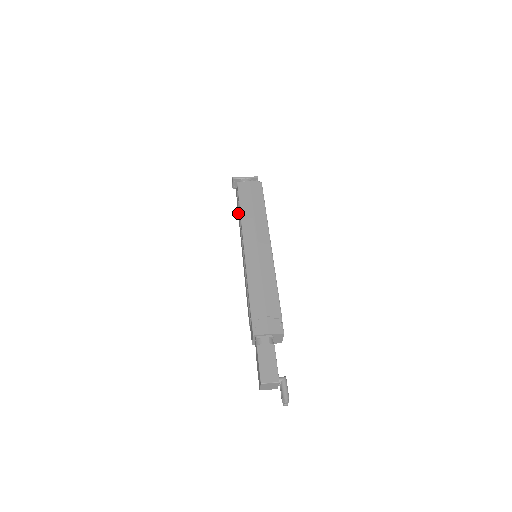
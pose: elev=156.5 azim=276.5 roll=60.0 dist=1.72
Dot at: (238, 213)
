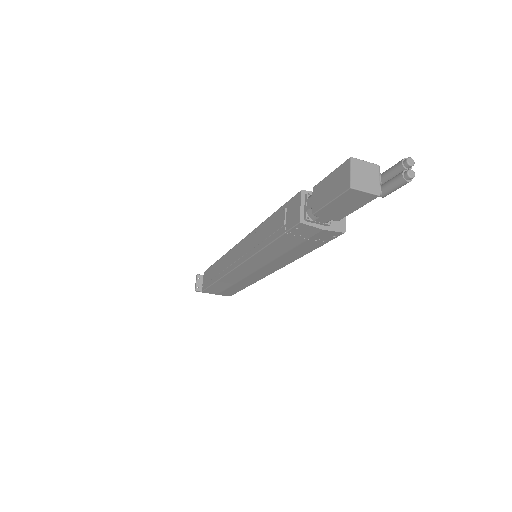
Dot at: (213, 273)
